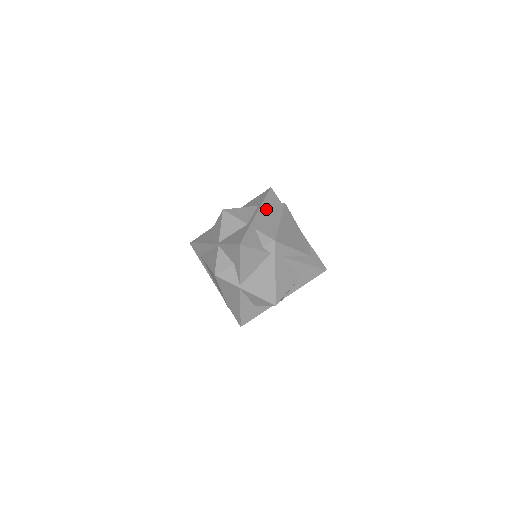
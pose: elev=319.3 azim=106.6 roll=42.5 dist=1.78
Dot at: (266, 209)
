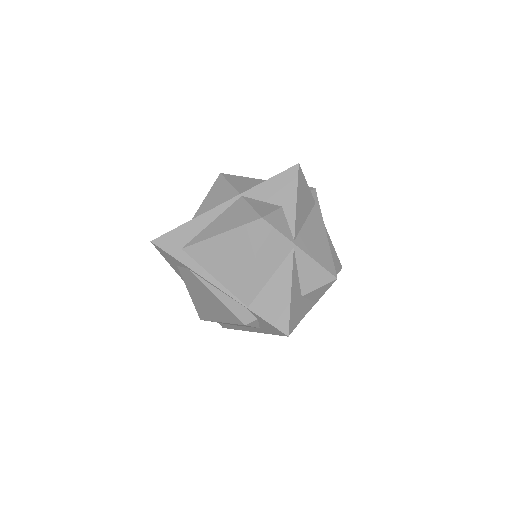
Dot at: occluded
